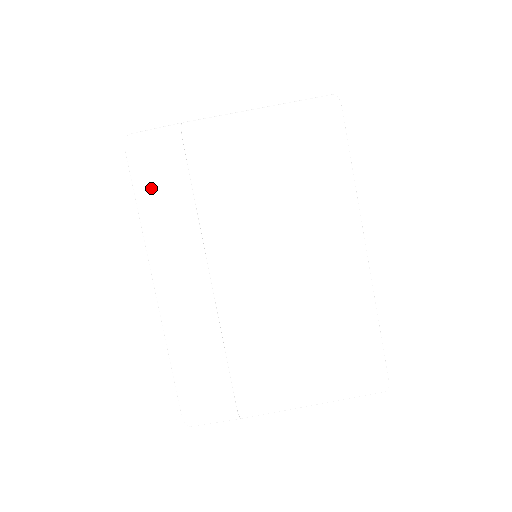
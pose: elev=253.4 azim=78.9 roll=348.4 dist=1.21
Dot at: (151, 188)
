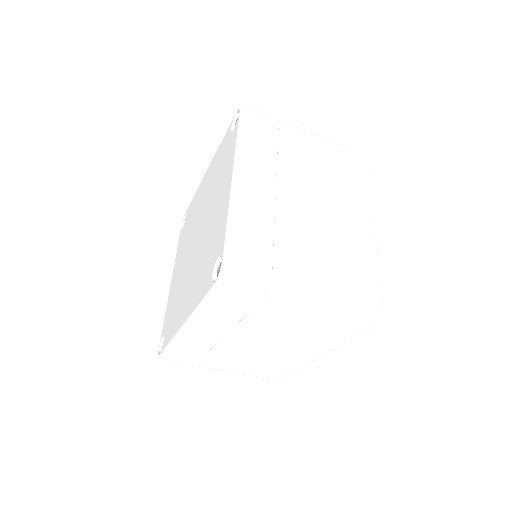
Dot at: (220, 304)
